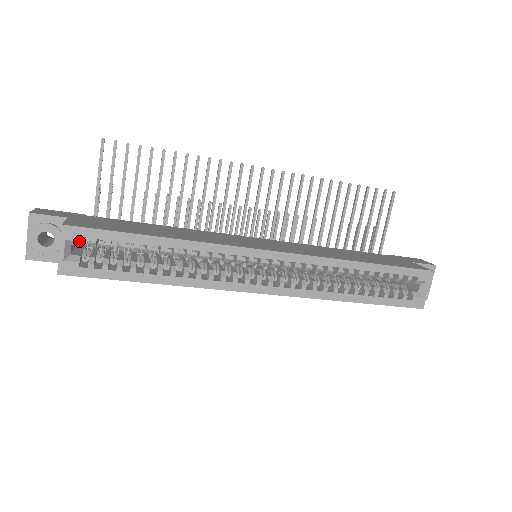
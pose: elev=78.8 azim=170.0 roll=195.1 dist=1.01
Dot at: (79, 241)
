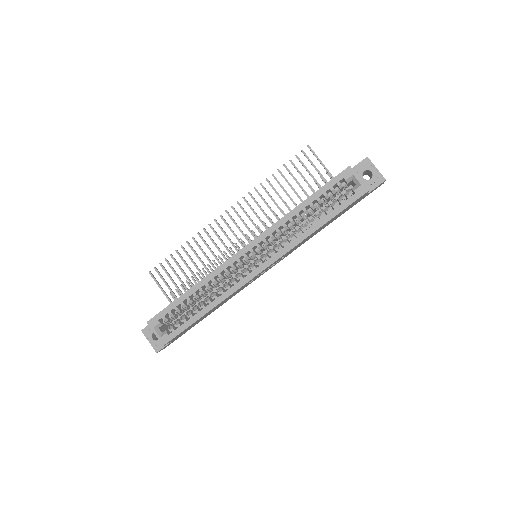
Dot at: (159, 323)
